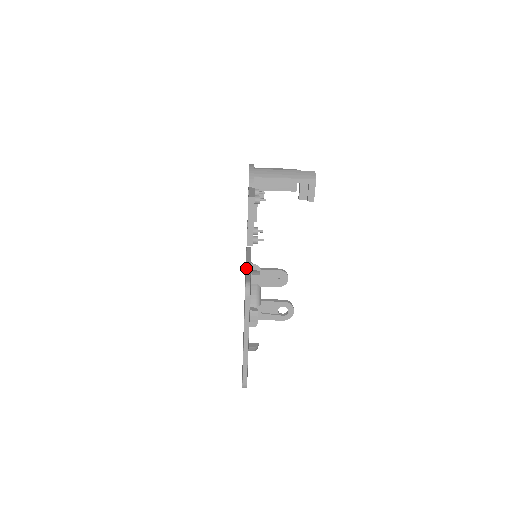
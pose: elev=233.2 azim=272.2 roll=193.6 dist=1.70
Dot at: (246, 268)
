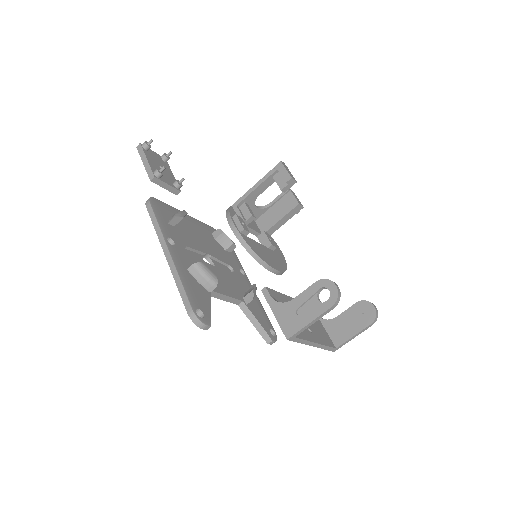
Dot at: occluded
